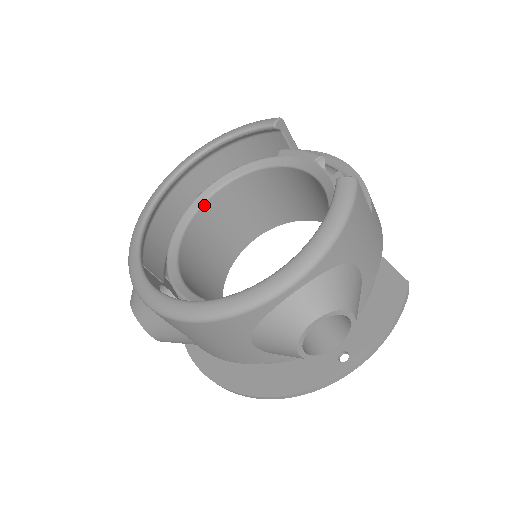
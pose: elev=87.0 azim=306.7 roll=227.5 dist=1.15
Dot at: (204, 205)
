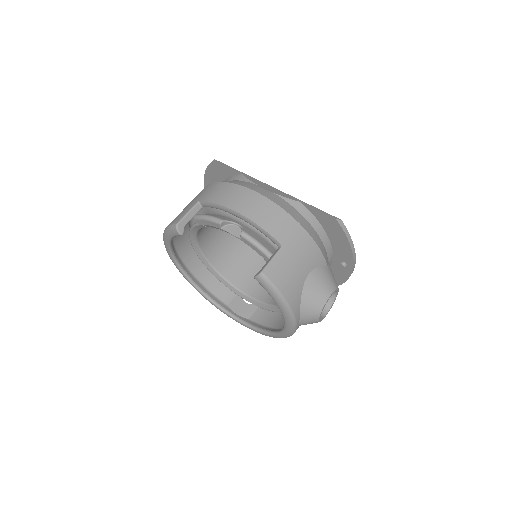
Dot at: (203, 252)
